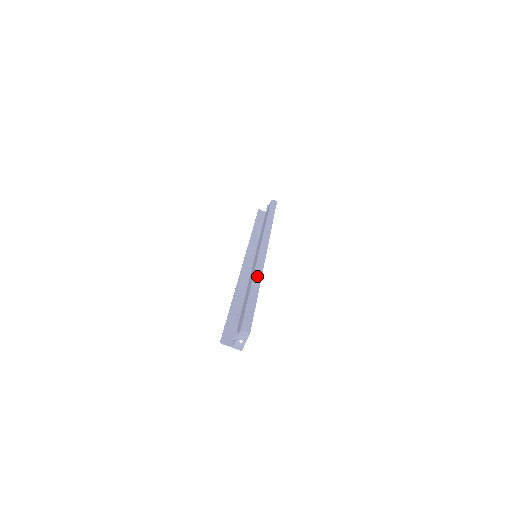
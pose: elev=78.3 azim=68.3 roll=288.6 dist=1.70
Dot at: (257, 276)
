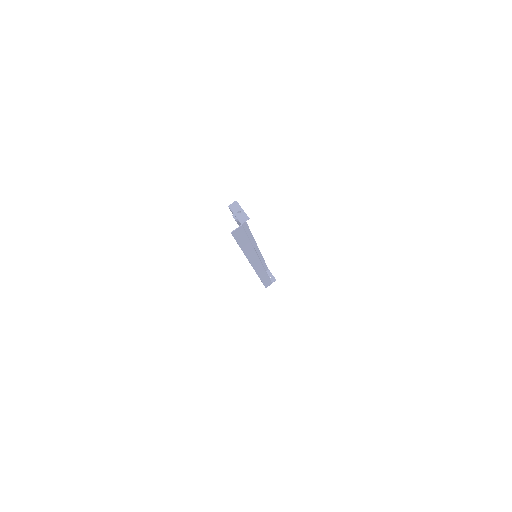
Dot at: (246, 232)
